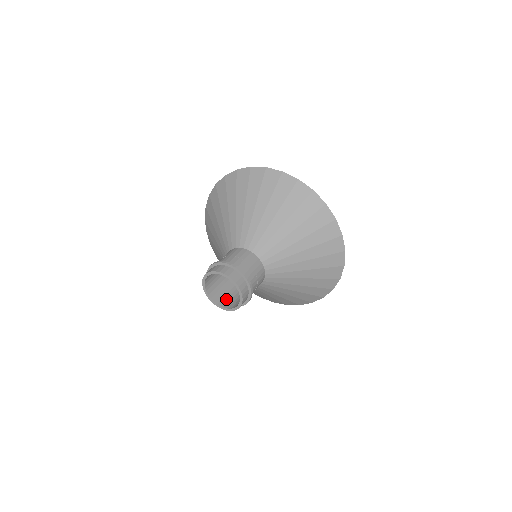
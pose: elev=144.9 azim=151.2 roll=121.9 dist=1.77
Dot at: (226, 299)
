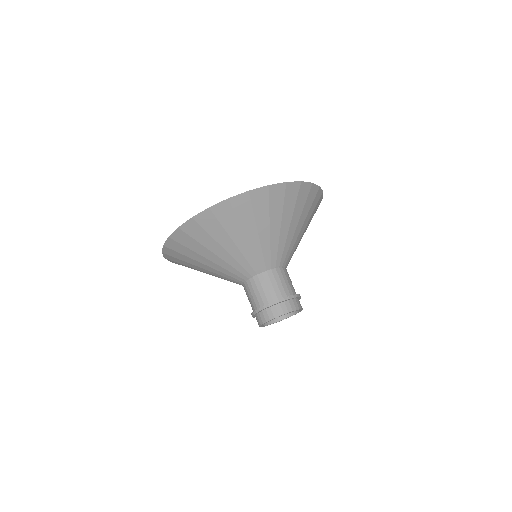
Dot at: occluded
